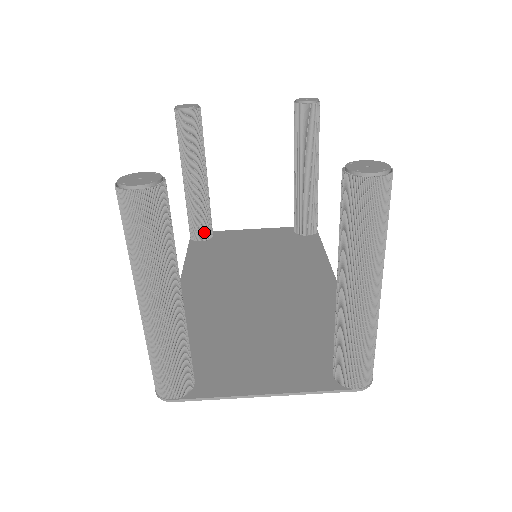
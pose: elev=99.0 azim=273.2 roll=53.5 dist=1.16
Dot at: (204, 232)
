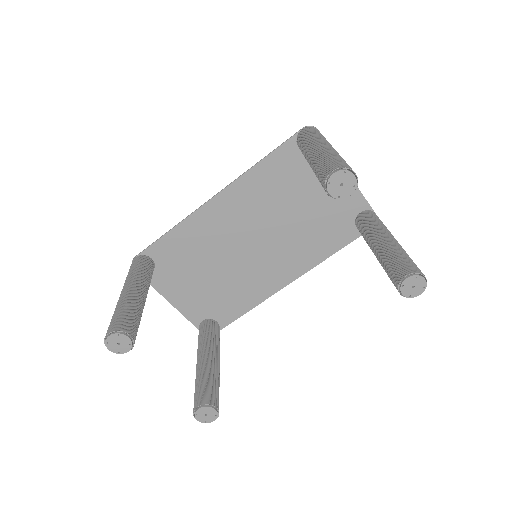
Dot at: occluded
